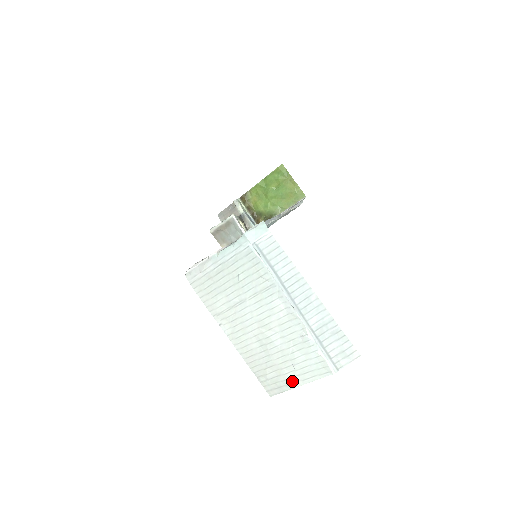
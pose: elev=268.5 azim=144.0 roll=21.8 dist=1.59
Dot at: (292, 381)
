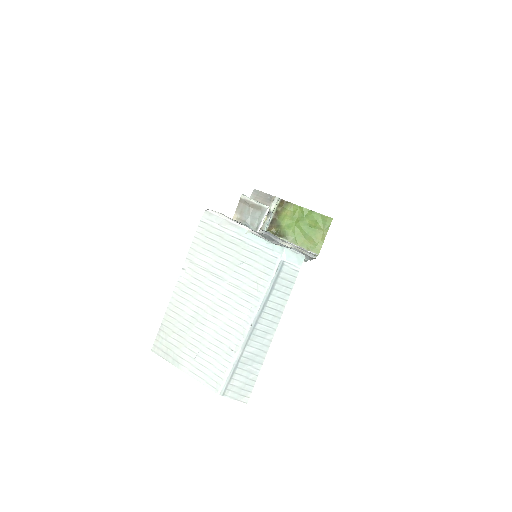
Dot at: (182, 362)
